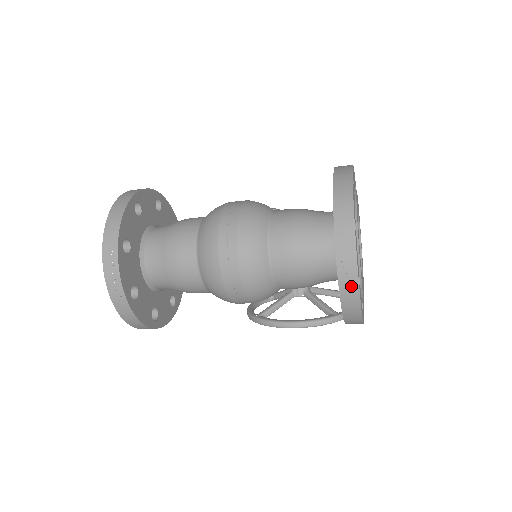
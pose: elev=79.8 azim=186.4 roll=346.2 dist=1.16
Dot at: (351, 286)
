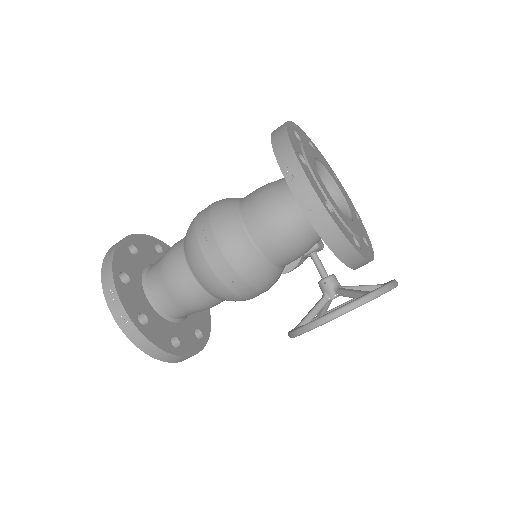
Dot at: (316, 208)
